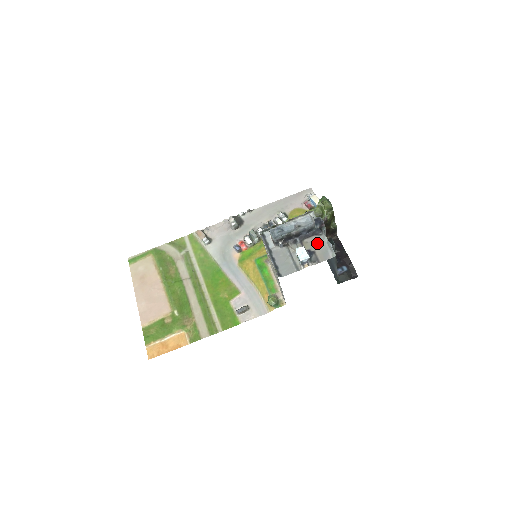
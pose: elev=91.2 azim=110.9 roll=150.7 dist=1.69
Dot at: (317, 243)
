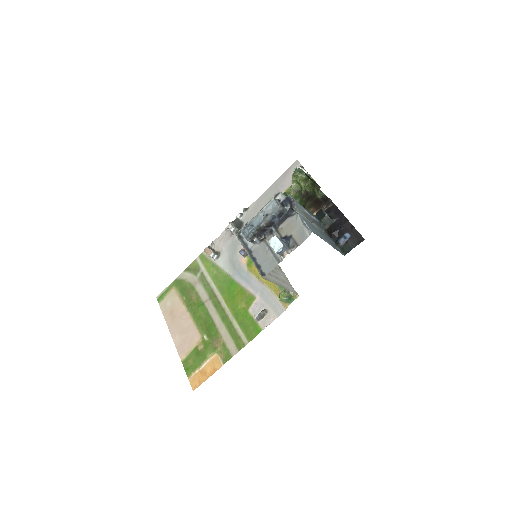
Dot at: (292, 225)
